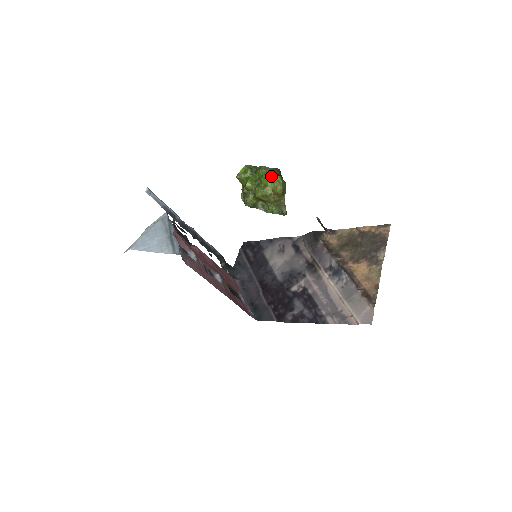
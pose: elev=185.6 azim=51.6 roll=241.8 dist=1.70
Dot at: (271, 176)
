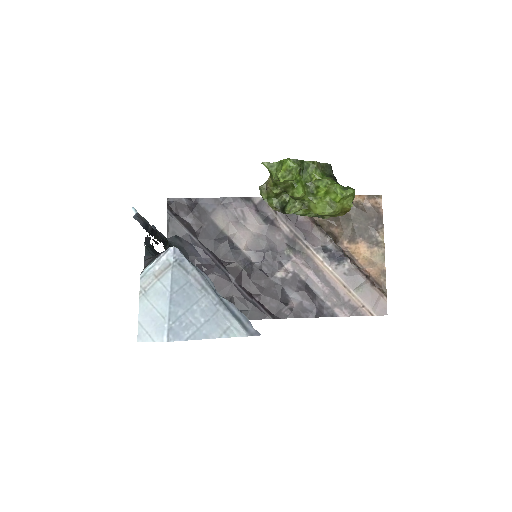
Dot at: (349, 192)
